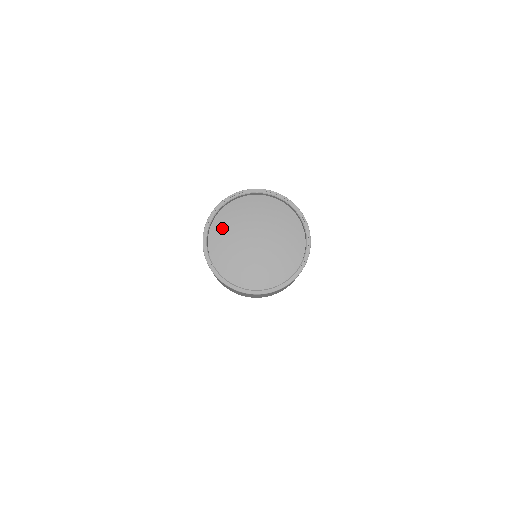
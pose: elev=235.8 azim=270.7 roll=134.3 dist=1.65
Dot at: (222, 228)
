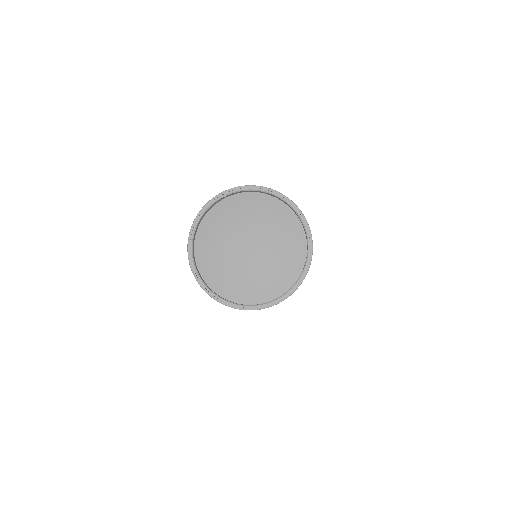
Dot at: (207, 252)
